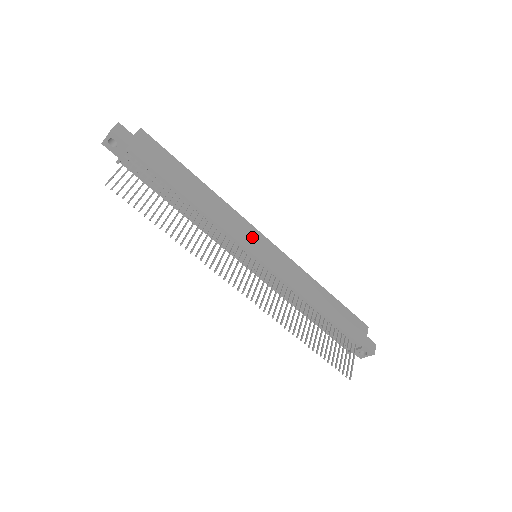
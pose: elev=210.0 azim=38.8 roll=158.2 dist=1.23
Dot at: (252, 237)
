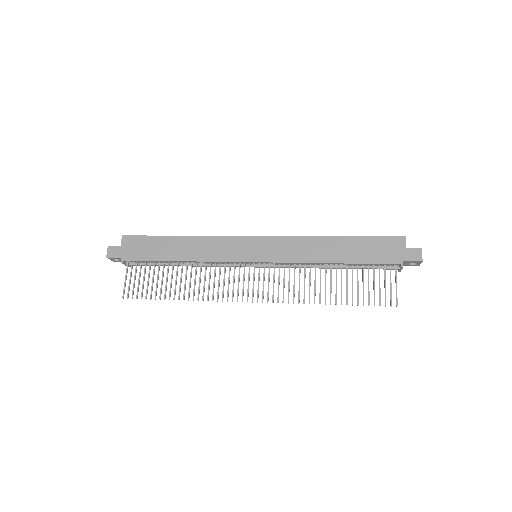
Dot at: (241, 247)
